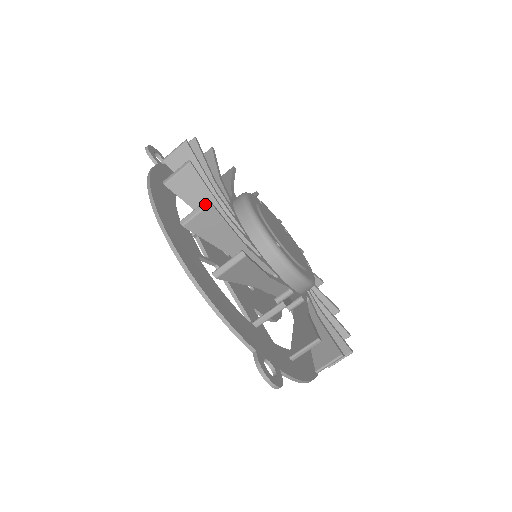
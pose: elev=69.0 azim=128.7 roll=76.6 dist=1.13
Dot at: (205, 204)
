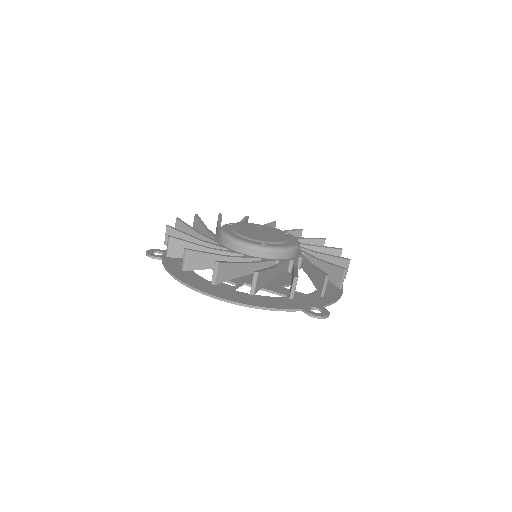
Dot at: (216, 265)
